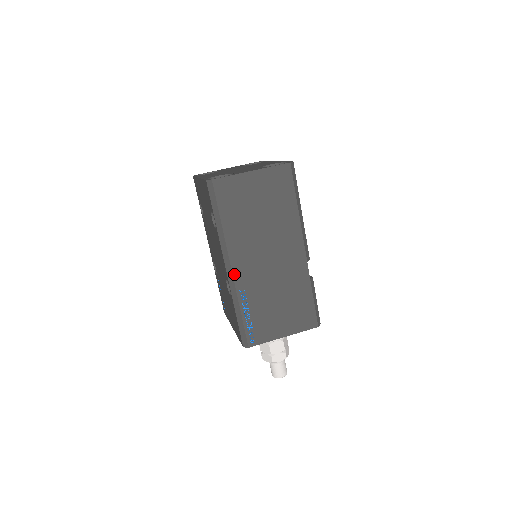
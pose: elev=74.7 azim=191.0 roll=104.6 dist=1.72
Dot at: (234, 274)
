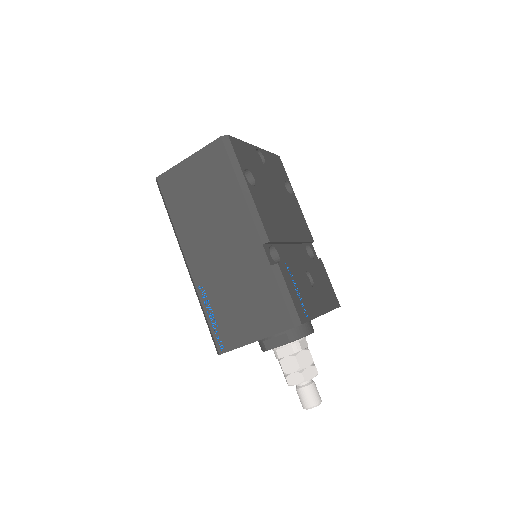
Dot at: (191, 270)
